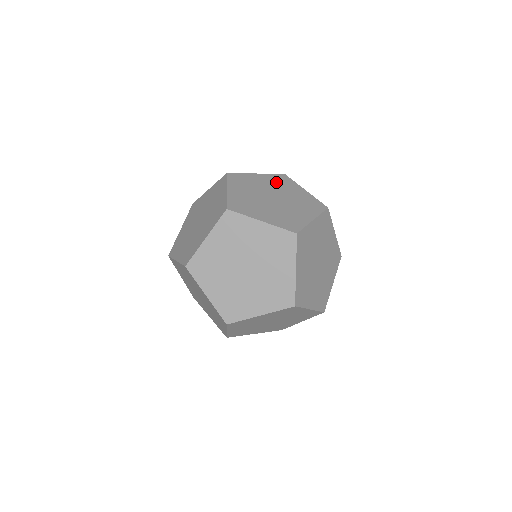
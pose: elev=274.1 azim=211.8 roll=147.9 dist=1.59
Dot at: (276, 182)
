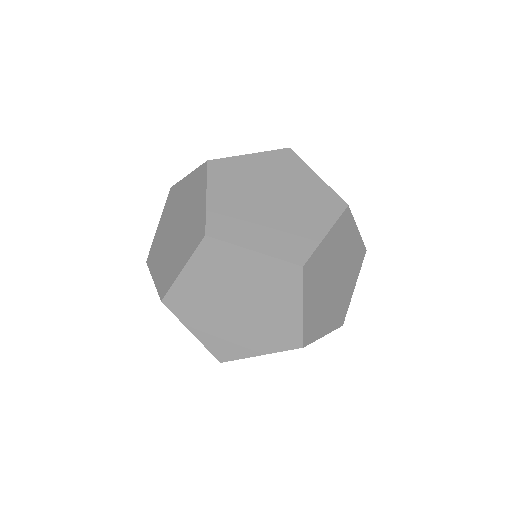
Dot at: (340, 238)
